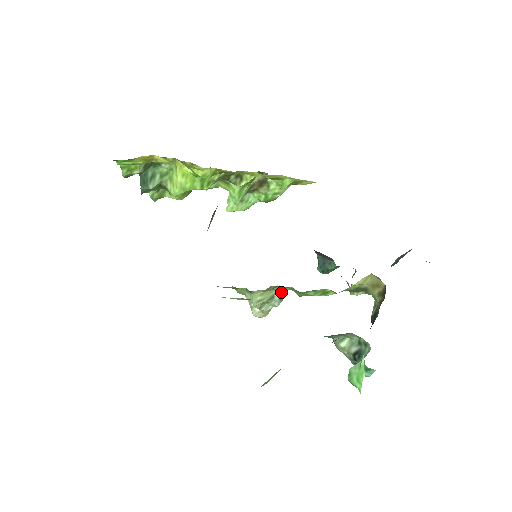
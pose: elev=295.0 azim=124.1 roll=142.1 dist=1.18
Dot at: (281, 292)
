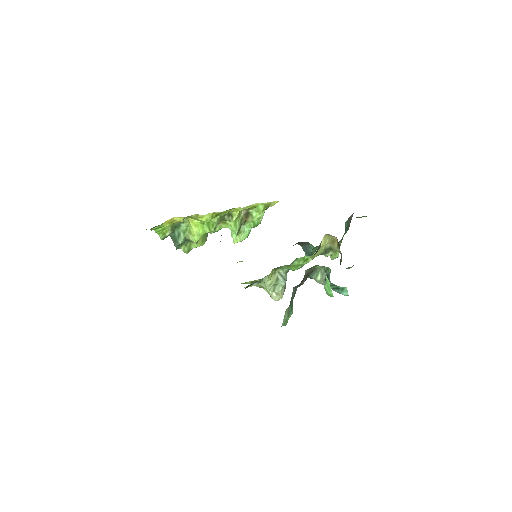
Dot at: (282, 274)
